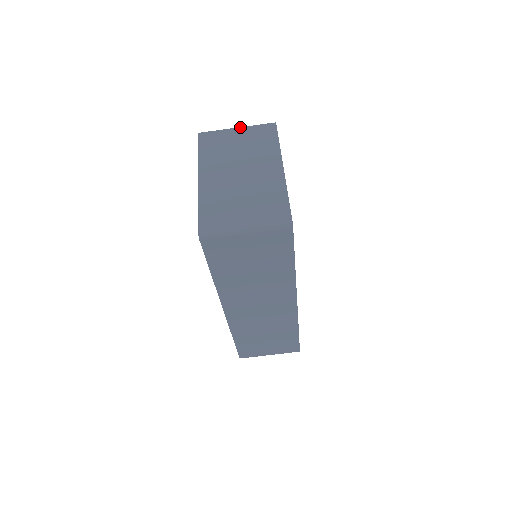
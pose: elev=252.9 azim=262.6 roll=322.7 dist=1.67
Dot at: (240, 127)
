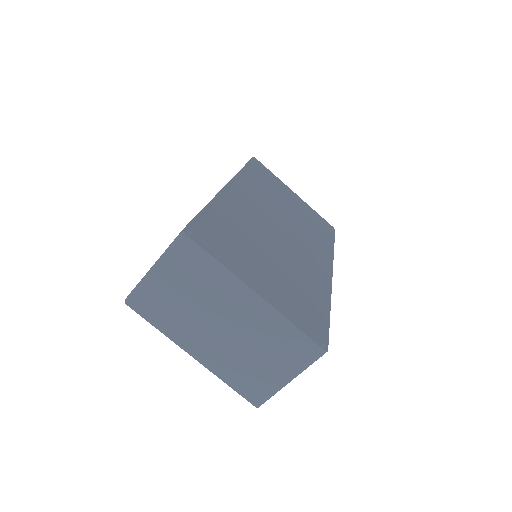
Dot at: (156, 268)
